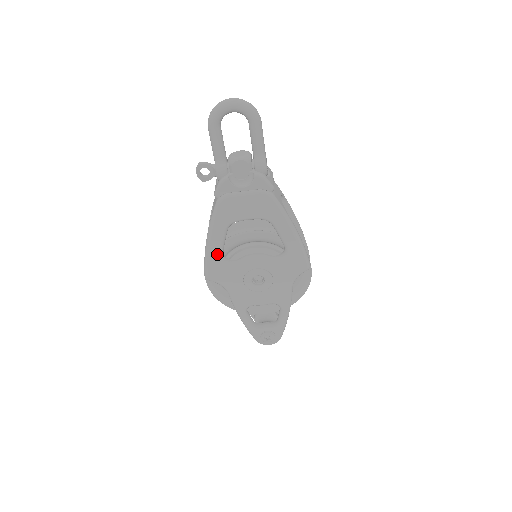
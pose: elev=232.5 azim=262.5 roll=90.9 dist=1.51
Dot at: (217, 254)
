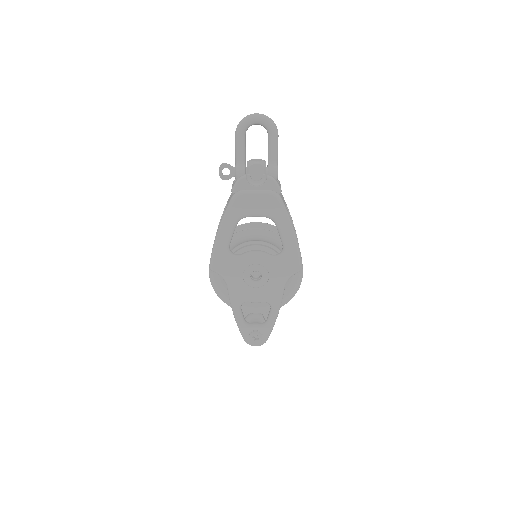
Dot at: (224, 245)
